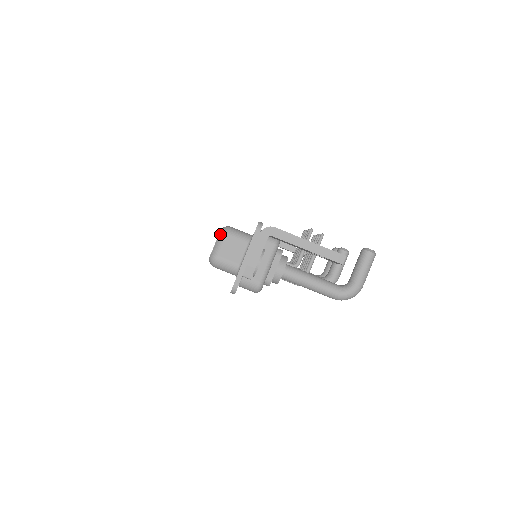
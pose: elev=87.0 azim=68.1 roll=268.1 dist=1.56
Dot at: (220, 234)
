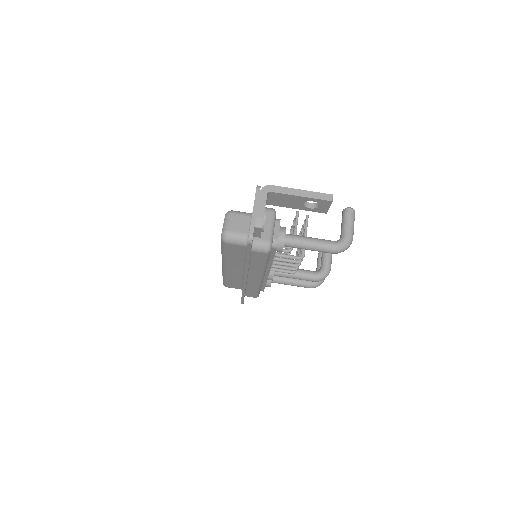
Dot at: (226, 216)
